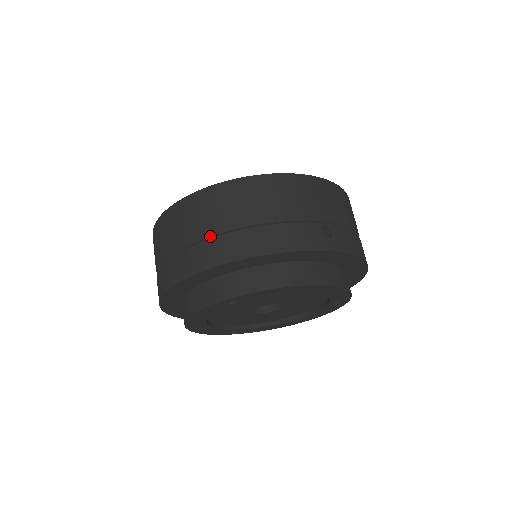
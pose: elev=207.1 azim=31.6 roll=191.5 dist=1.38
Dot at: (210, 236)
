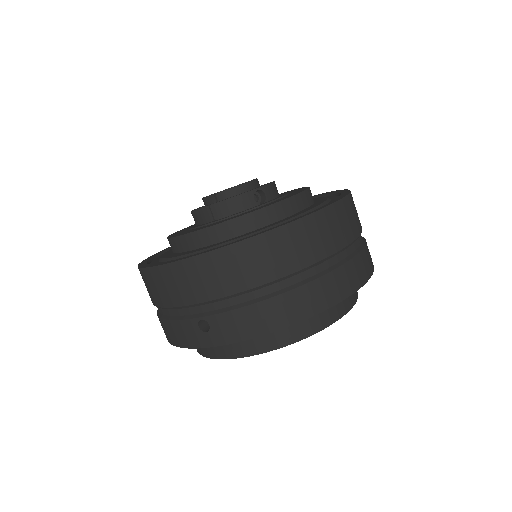
Dot at: occluded
